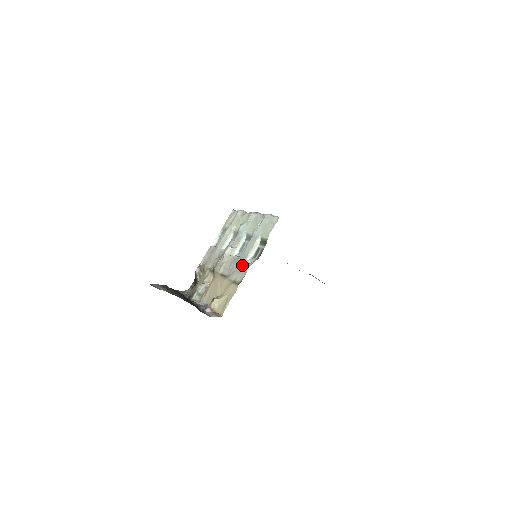
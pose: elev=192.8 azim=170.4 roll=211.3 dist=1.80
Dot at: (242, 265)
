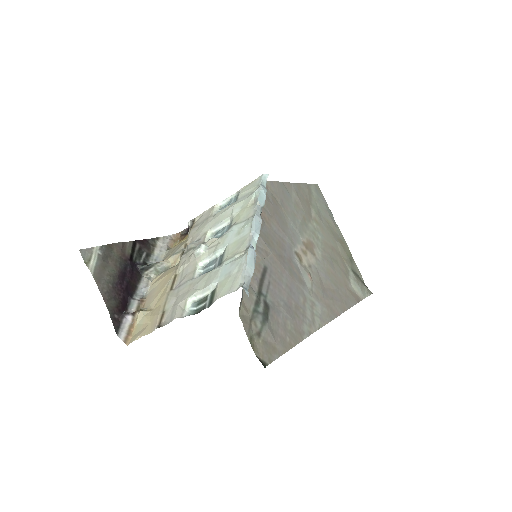
Dot at: (179, 302)
